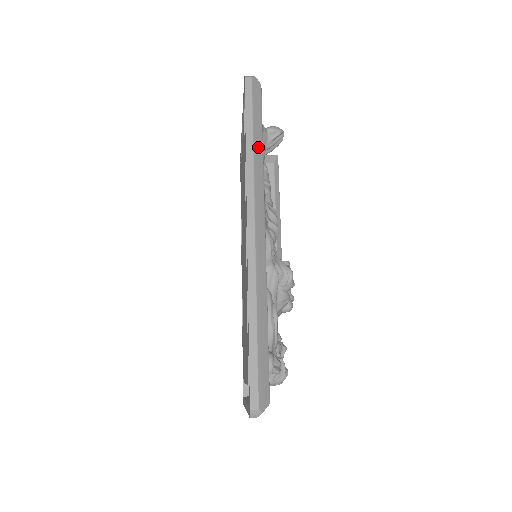
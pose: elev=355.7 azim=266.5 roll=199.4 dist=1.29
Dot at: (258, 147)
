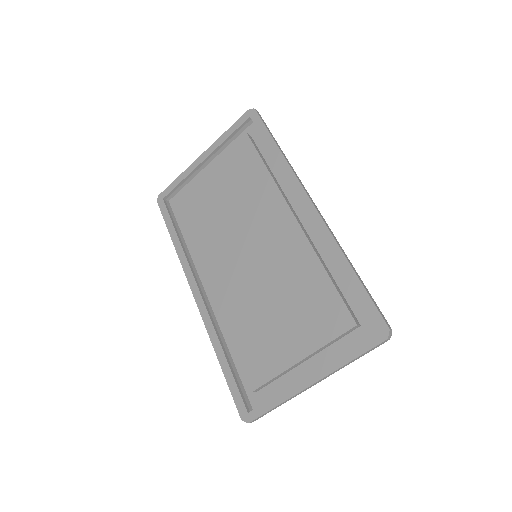
Dot at: occluded
